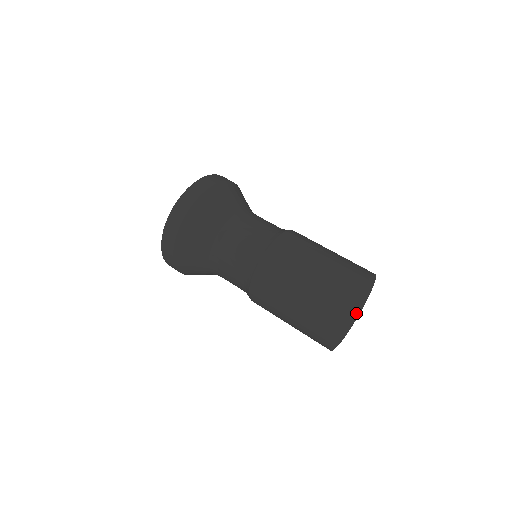
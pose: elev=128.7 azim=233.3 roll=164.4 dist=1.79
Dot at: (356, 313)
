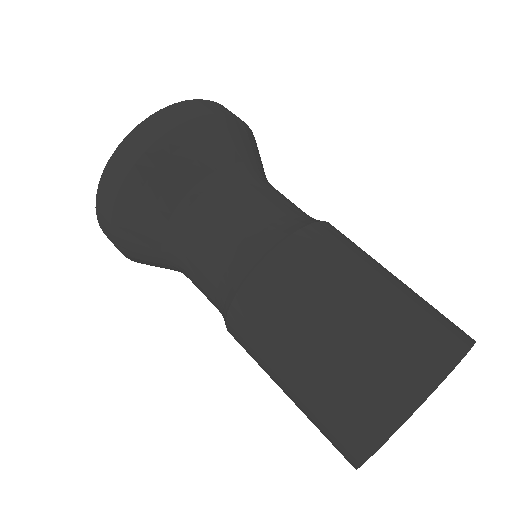
Dot at: occluded
